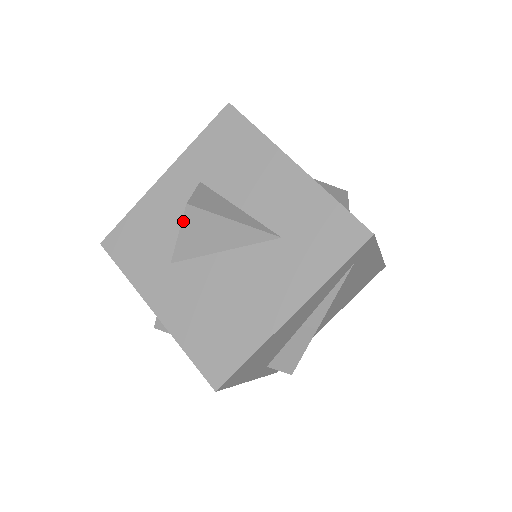
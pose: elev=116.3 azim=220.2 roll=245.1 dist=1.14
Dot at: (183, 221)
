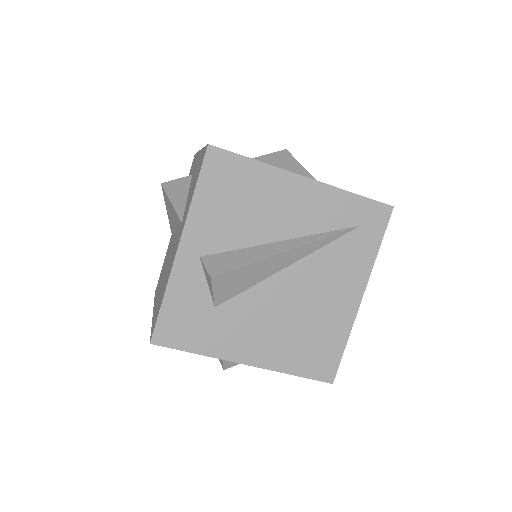
Dot at: (273, 153)
